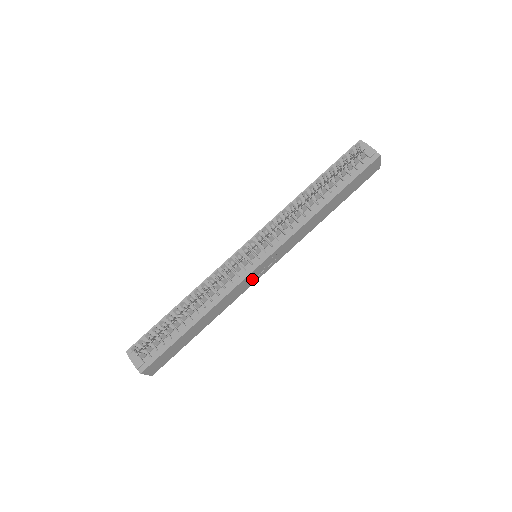
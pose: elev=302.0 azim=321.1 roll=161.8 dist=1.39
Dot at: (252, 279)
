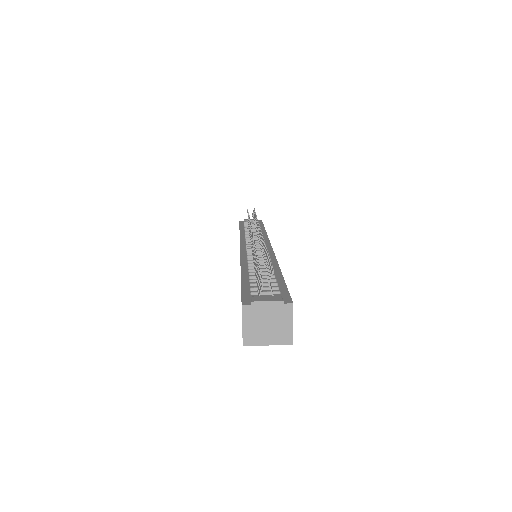
Dot at: occluded
